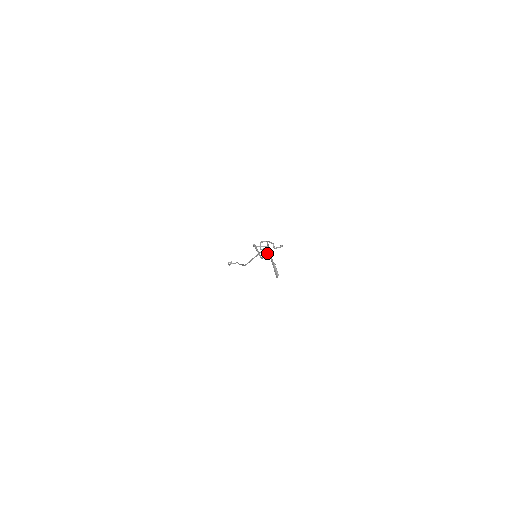
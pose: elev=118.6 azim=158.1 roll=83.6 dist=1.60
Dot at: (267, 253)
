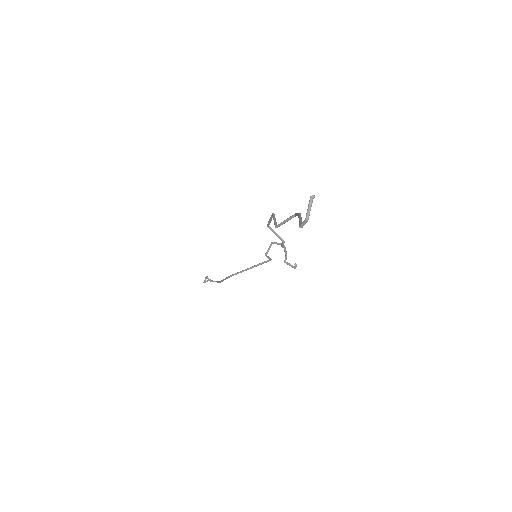
Dot at: (292, 217)
